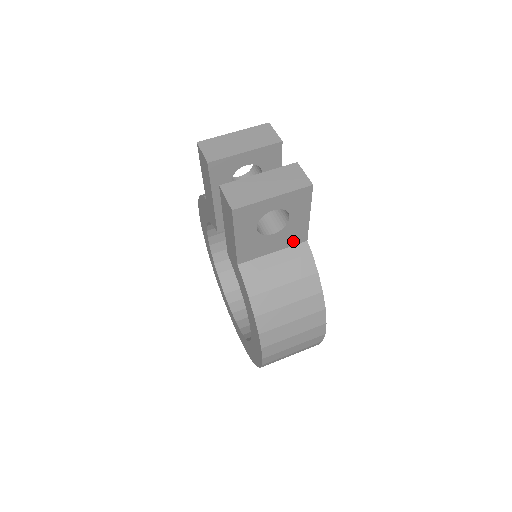
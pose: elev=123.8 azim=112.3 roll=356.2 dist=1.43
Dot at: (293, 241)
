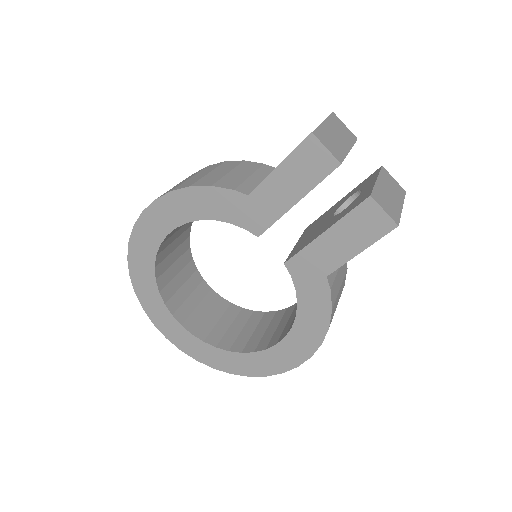
Dot at: occluded
